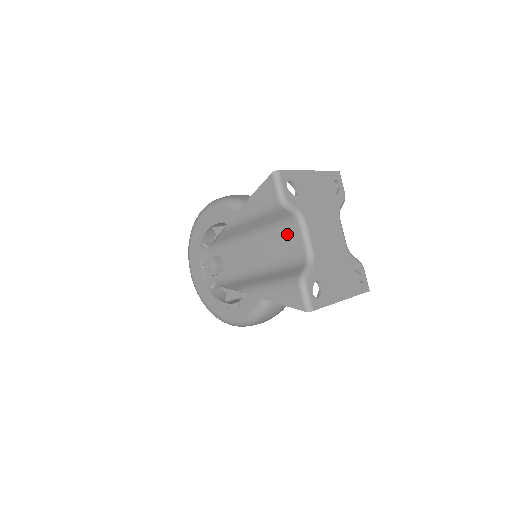
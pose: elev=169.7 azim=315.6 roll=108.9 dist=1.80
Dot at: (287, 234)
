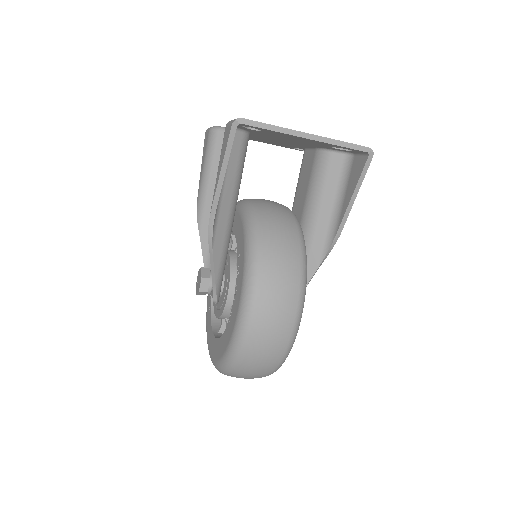
Dot at: occluded
